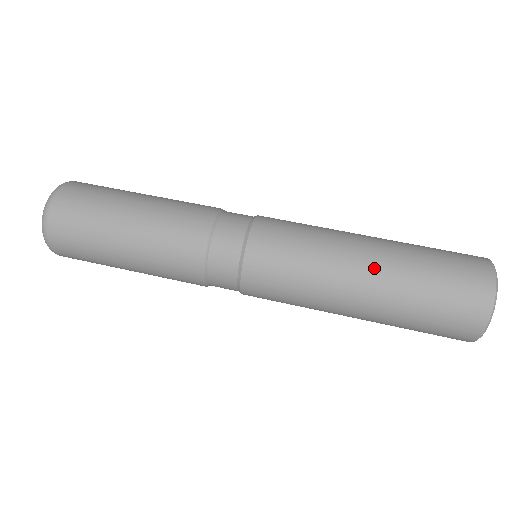
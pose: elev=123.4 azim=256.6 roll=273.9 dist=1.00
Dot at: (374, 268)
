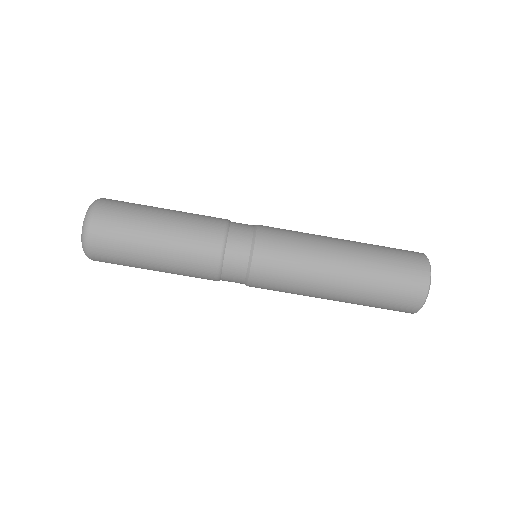
Dot at: (349, 256)
